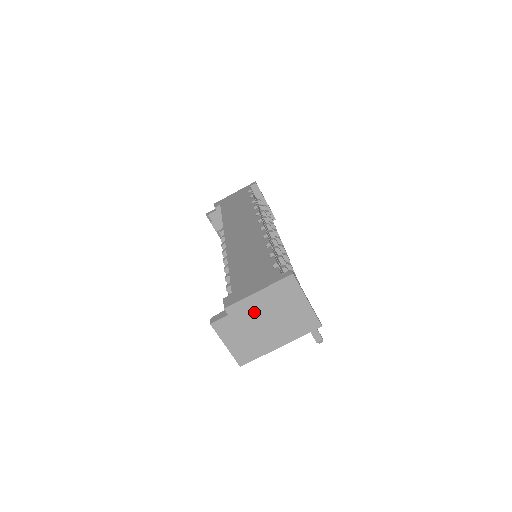
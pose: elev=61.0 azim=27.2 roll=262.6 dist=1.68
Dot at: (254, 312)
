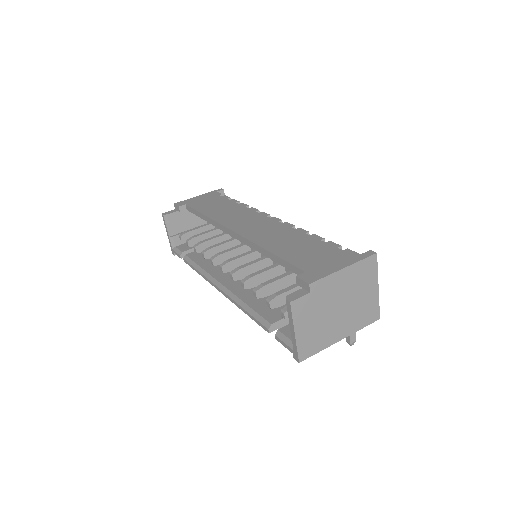
Dot at: (333, 293)
